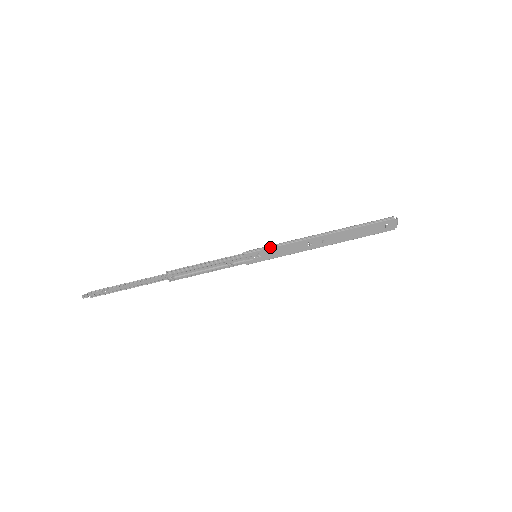
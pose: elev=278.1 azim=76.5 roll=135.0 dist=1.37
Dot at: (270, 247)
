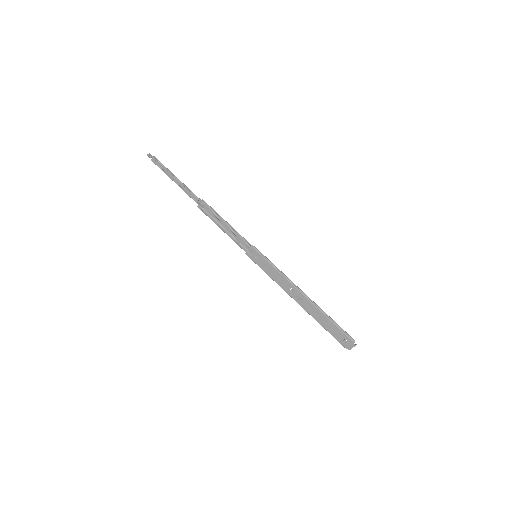
Dot at: (269, 261)
